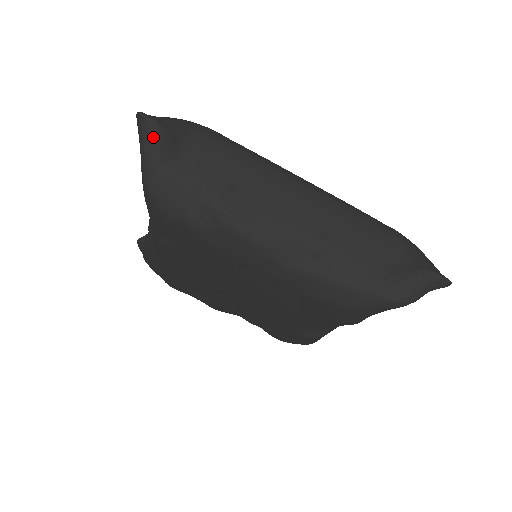
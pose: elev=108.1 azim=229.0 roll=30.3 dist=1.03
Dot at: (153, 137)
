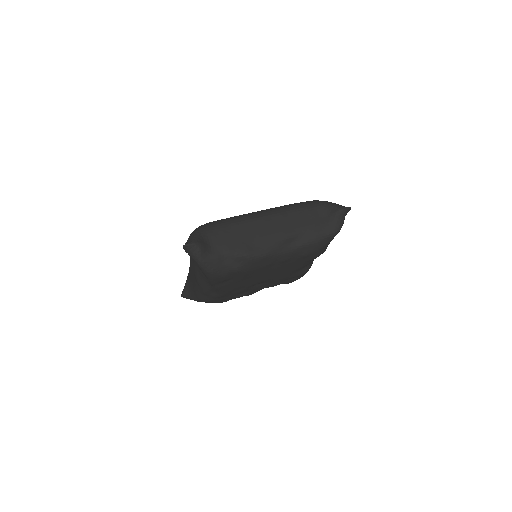
Dot at: (197, 250)
